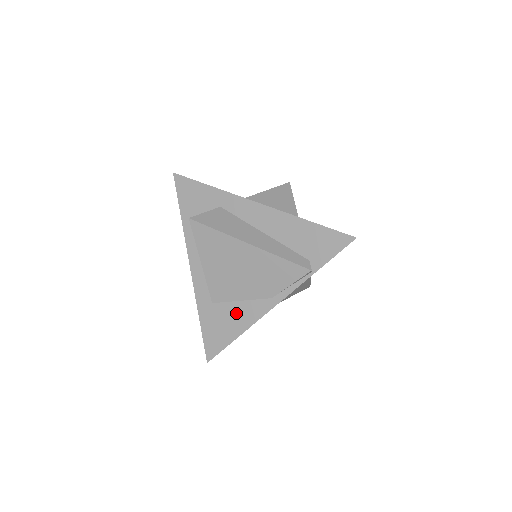
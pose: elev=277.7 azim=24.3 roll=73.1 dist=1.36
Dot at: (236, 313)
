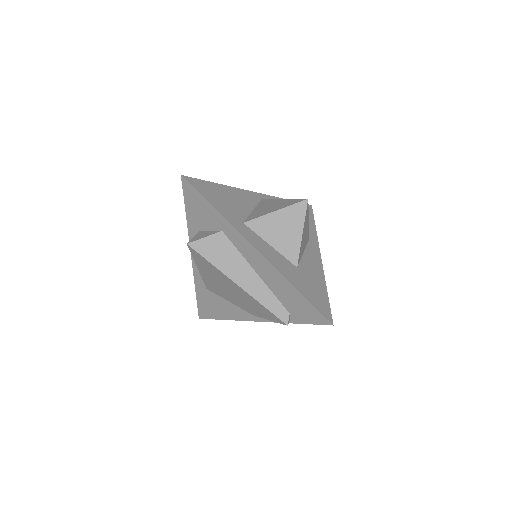
Dot at: (224, 306)
